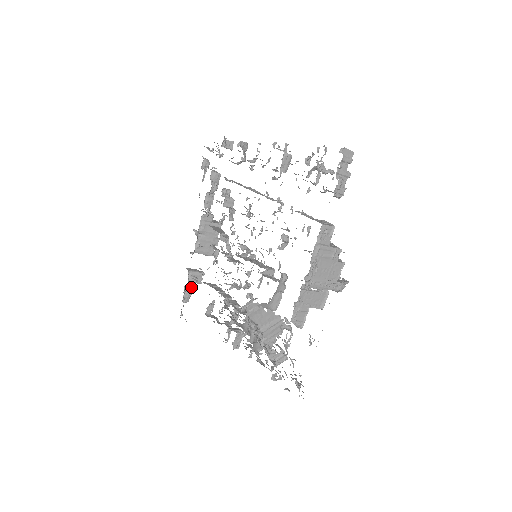
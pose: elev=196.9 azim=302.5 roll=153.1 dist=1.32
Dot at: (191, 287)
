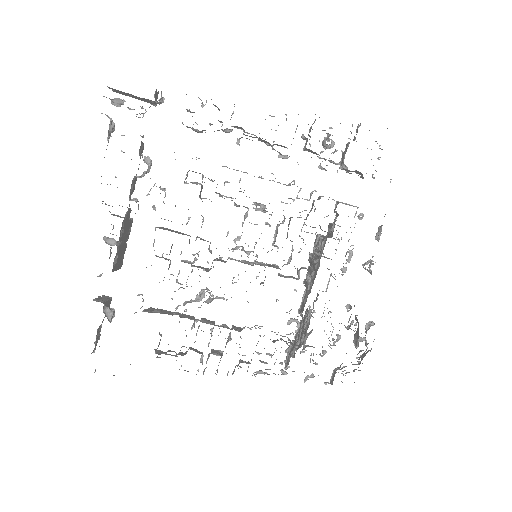
Dot at: (100, 326)
